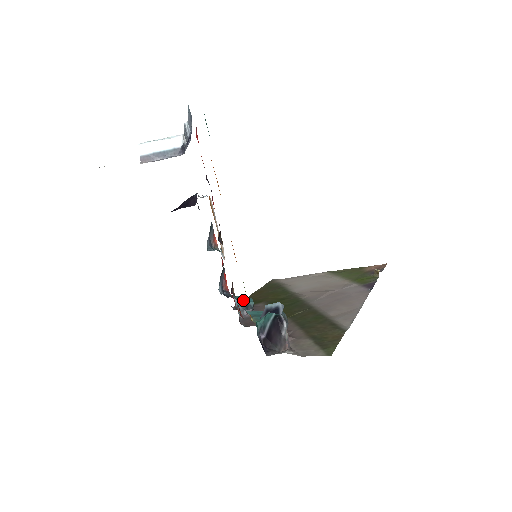
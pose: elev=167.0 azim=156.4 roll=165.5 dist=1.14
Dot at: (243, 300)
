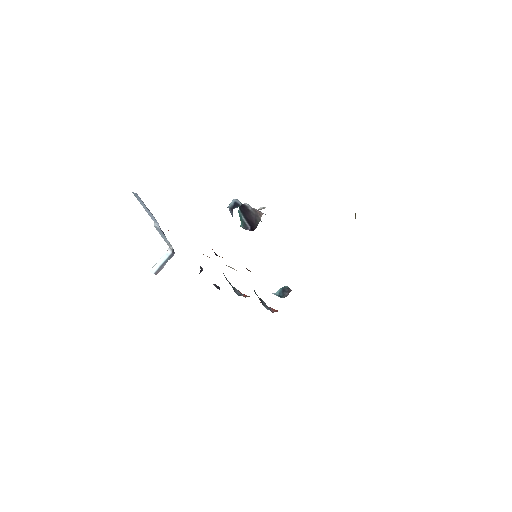
Dot at: (279, 291)
